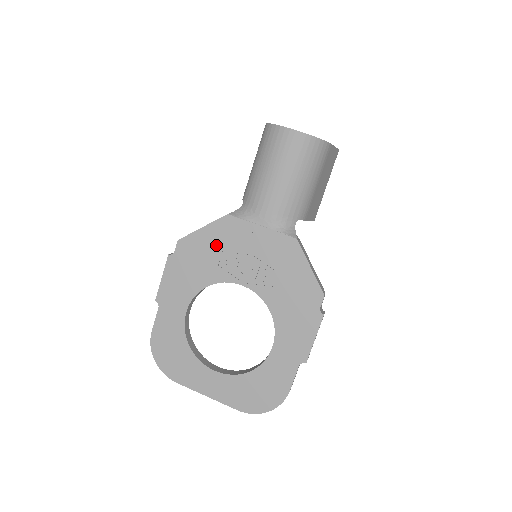
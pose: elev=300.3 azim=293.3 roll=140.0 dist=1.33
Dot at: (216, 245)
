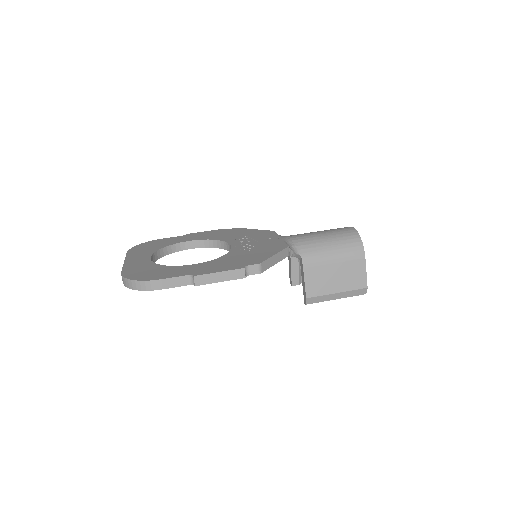
Dot at: (249, 234)
